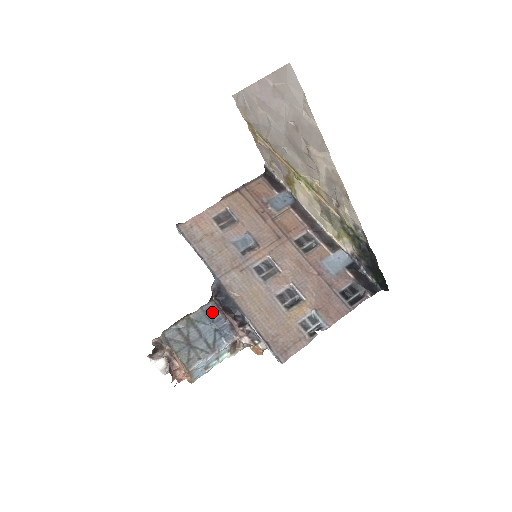
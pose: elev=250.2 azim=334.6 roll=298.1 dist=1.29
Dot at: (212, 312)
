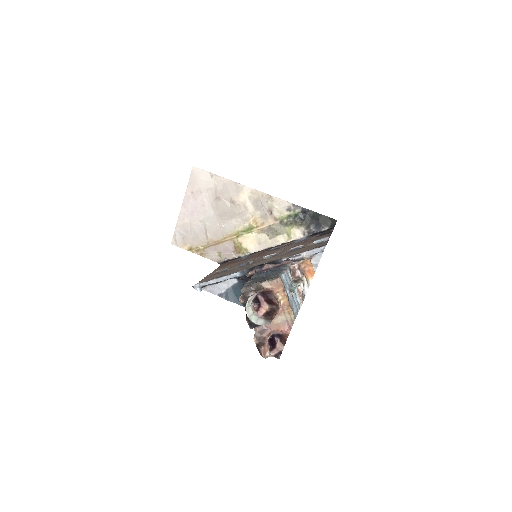
Dot at: (260, 273)
